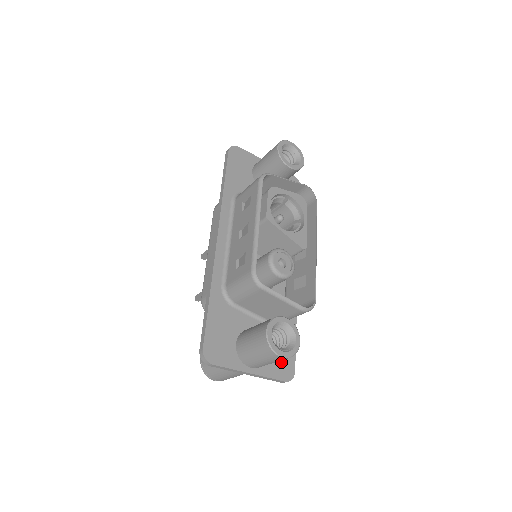
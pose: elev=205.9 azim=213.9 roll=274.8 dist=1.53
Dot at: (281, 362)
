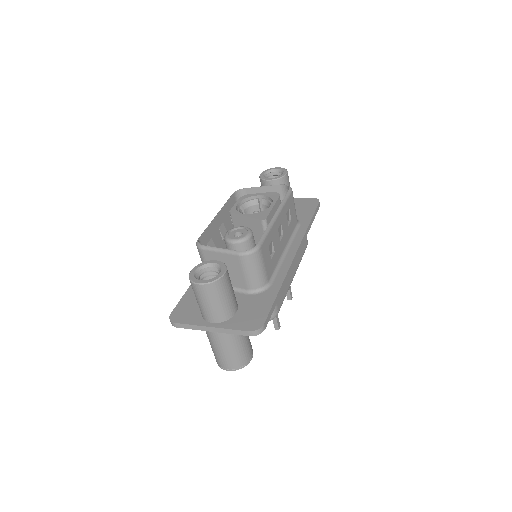
Dot at: (249, 317)
